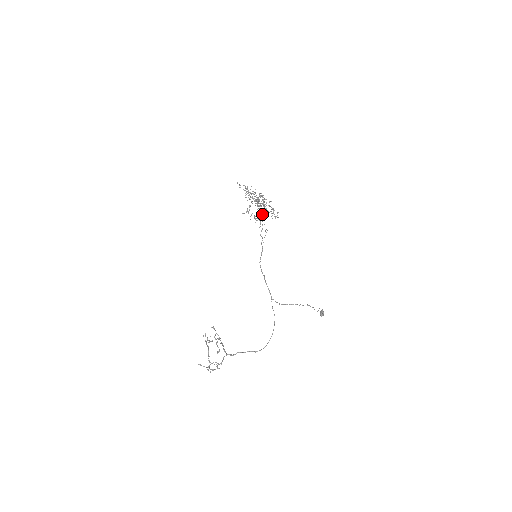
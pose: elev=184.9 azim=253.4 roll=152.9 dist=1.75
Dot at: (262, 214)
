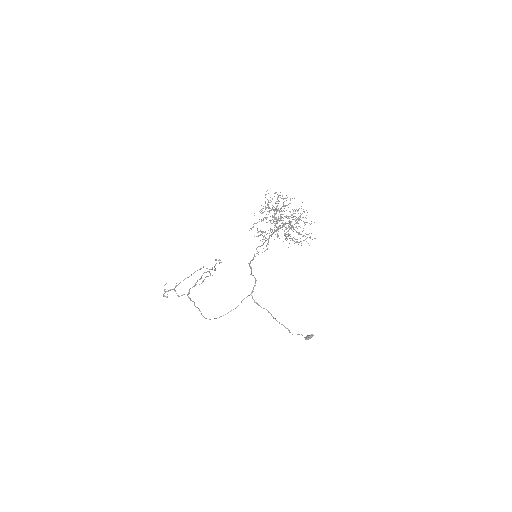
Dot at: (271, 234)
